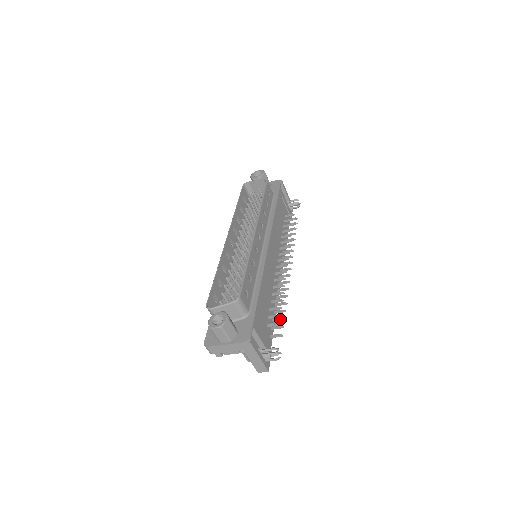
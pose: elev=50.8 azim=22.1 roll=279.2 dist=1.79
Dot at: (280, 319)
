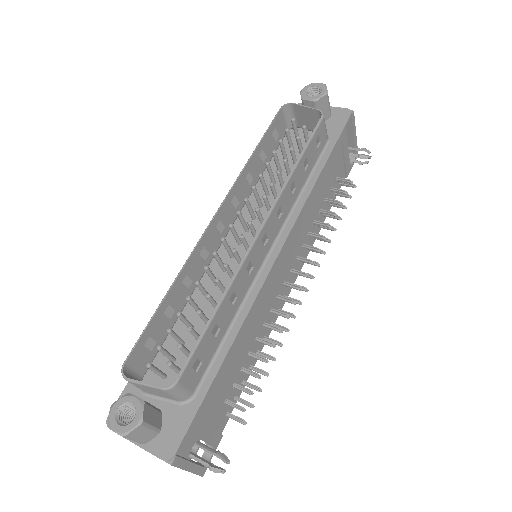
Dot at: (253, 388)
